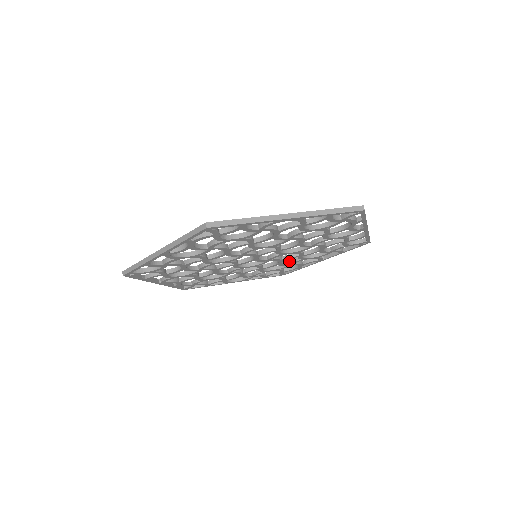
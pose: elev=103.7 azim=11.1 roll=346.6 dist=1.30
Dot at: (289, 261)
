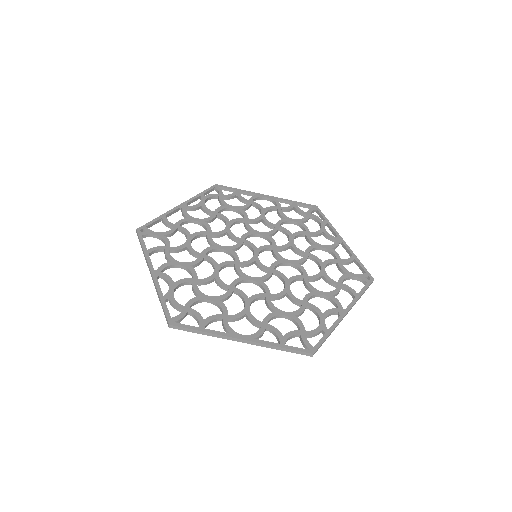
Dot at: (305, 235)
